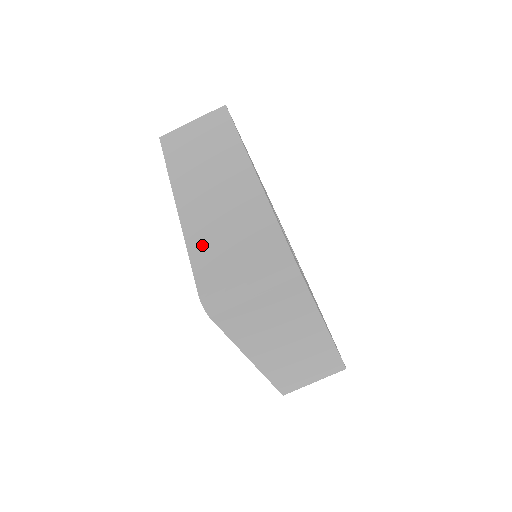
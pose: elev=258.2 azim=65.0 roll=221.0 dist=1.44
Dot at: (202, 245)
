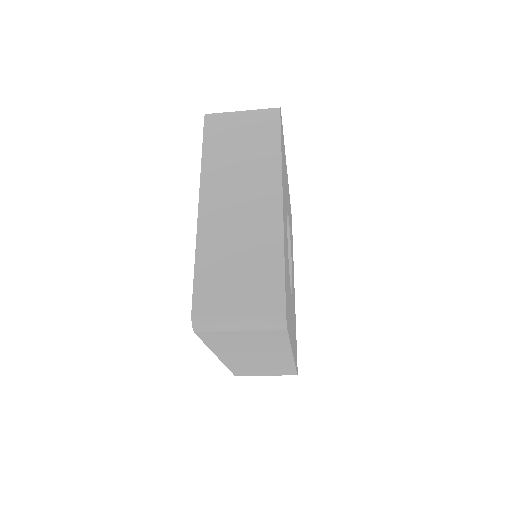
Dot at: (210, 262)
